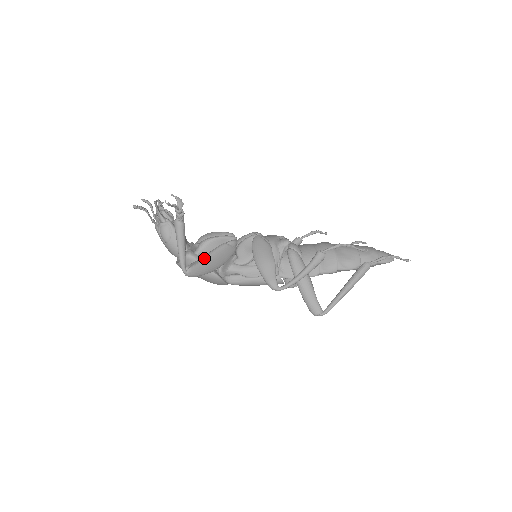
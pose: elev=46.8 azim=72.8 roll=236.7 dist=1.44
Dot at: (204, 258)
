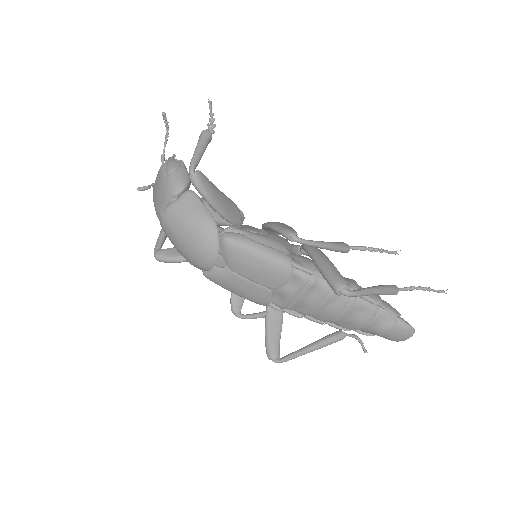
Dot at: (214, 185)
